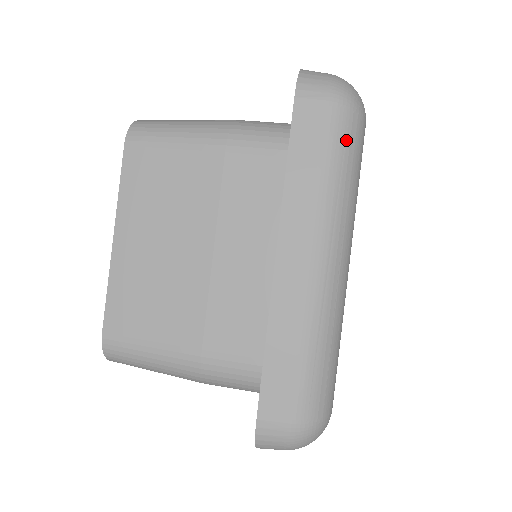
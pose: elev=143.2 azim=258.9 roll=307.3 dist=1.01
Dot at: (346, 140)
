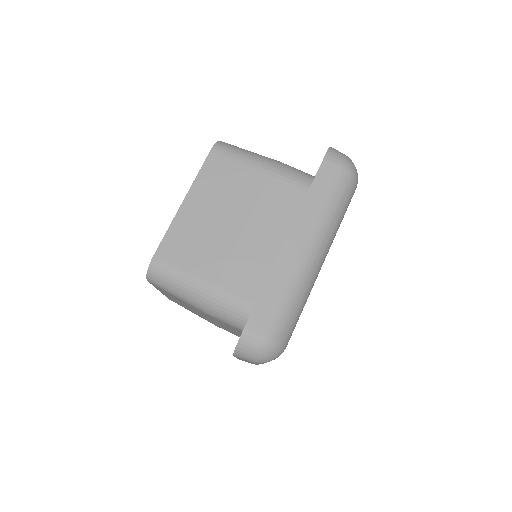
Dot at: (344, 190)
